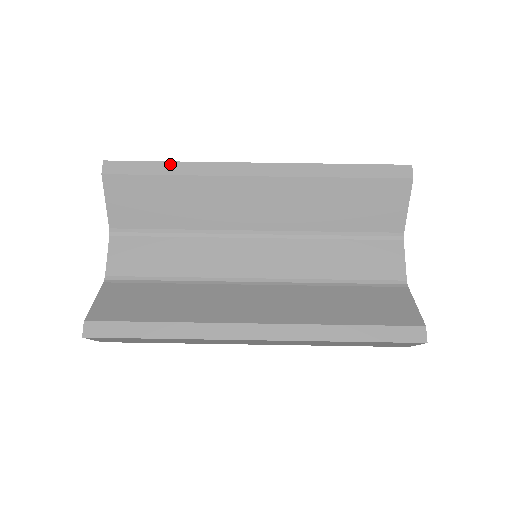
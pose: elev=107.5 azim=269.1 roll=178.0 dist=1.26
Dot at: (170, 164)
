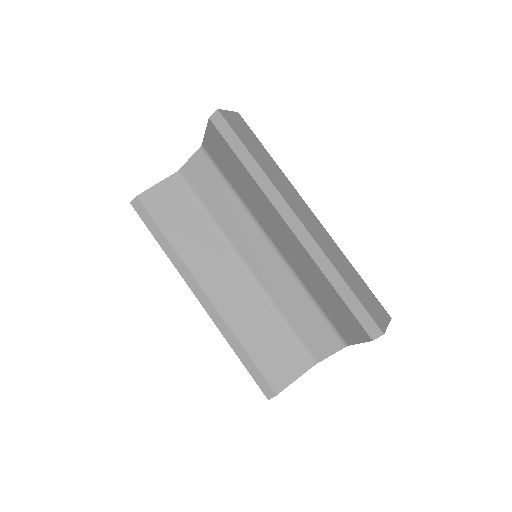
Dot at: (250, 157)
